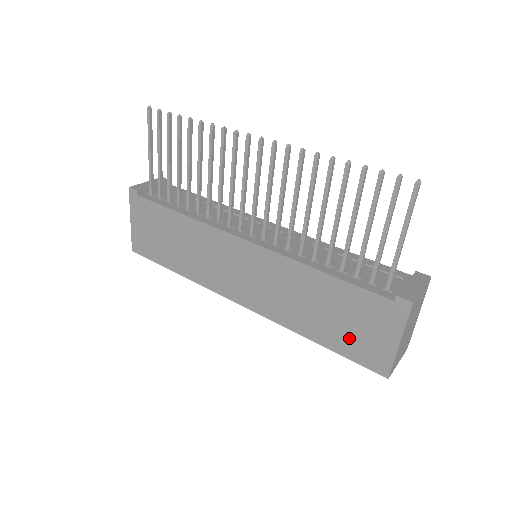
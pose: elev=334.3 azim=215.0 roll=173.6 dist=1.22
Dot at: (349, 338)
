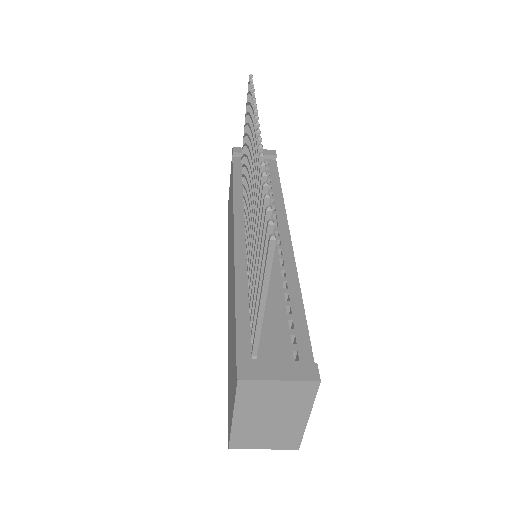
Dot at: (230, 380)
